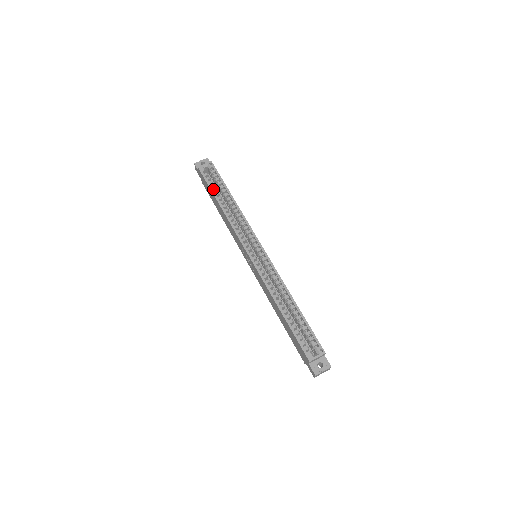
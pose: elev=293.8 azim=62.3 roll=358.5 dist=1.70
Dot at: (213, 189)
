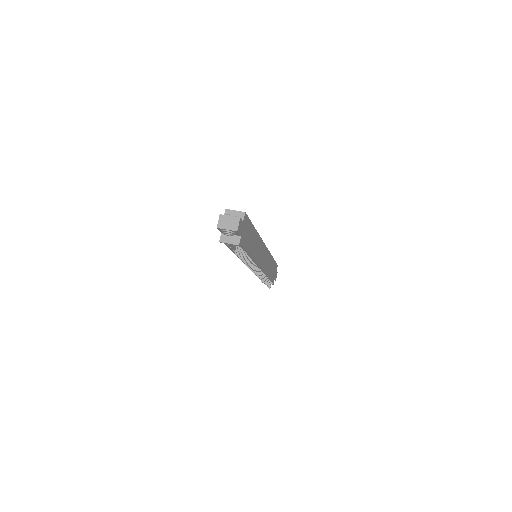
Dot at: occluded
